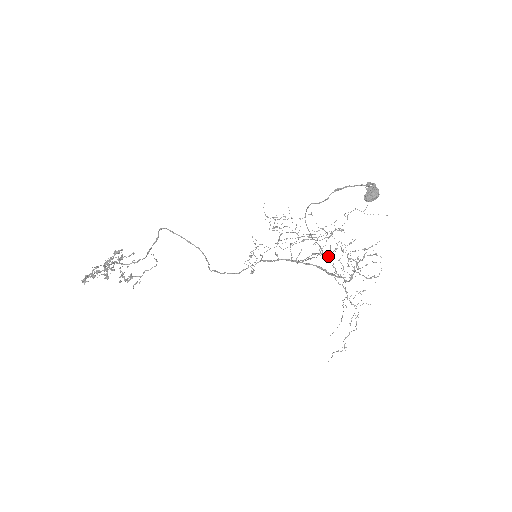
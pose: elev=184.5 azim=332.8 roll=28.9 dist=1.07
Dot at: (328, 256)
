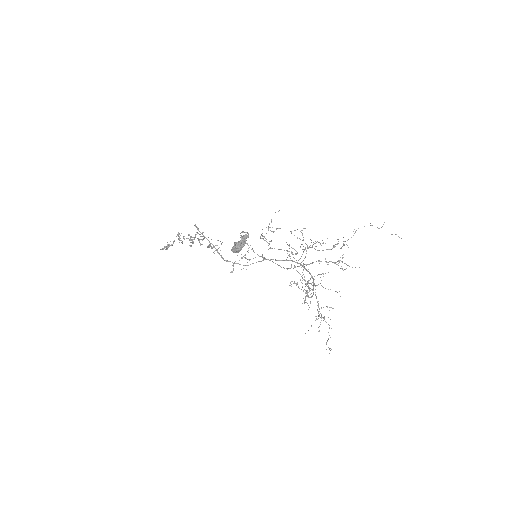
Dot at: occluded
